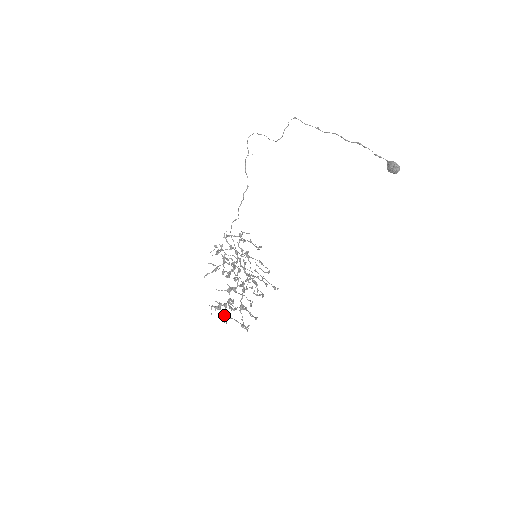
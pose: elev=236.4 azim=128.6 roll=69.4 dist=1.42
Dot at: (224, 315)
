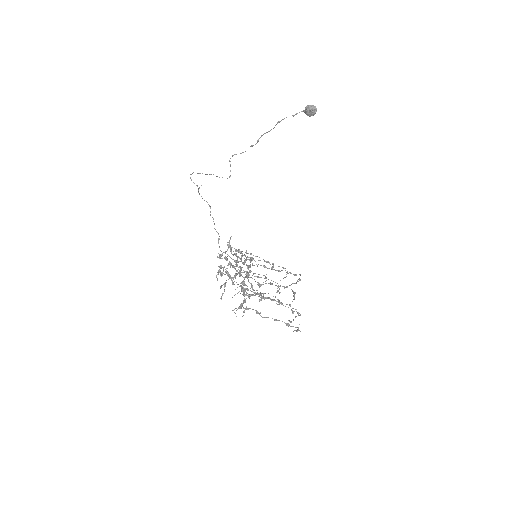
Dot at: occluded
